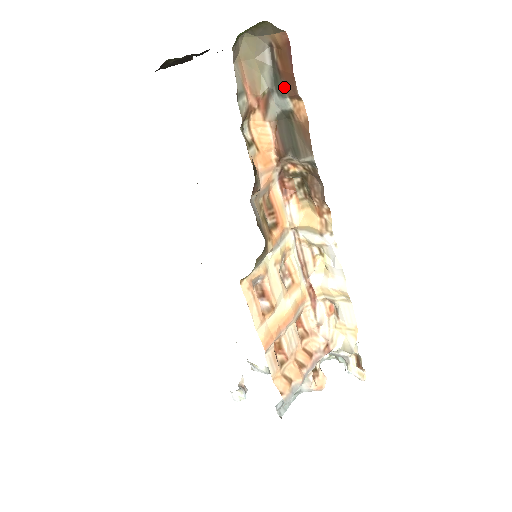
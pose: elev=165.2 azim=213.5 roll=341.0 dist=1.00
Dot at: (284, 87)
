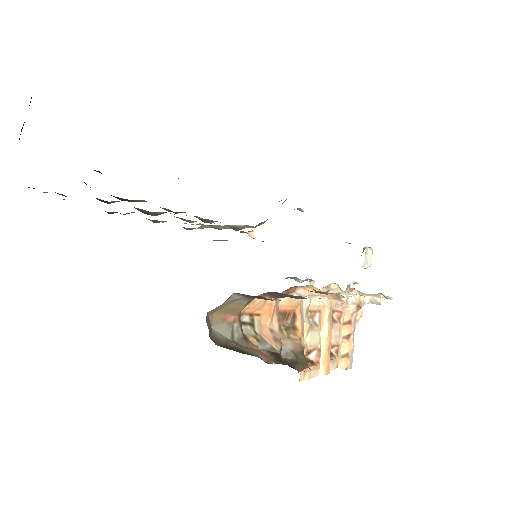
Dot at: occluded
